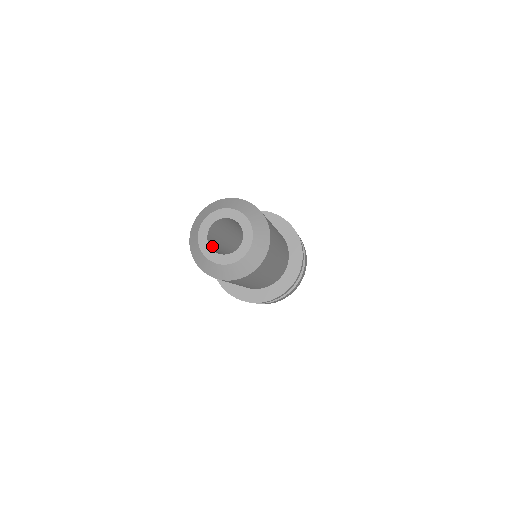
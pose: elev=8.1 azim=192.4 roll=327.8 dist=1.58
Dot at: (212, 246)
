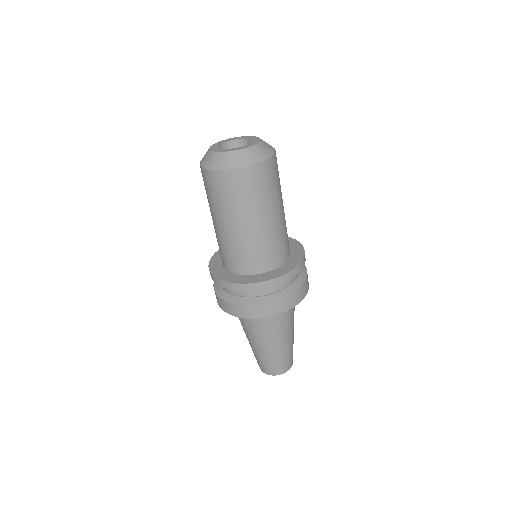
Dot at: occluded
